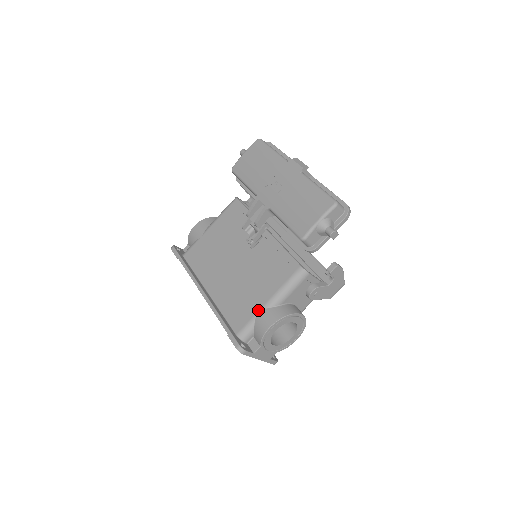
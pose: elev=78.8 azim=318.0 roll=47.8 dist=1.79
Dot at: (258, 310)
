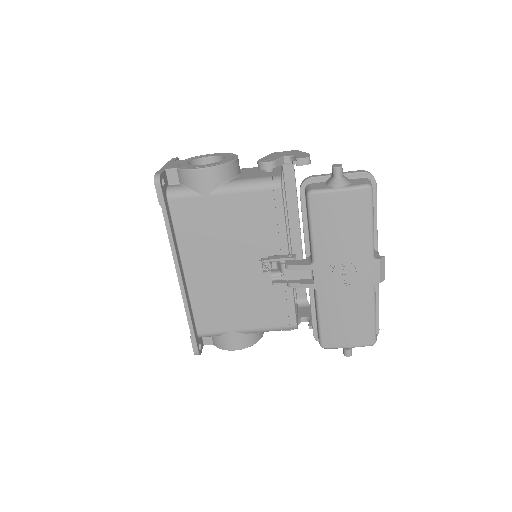
Dot at: (232, 330)
